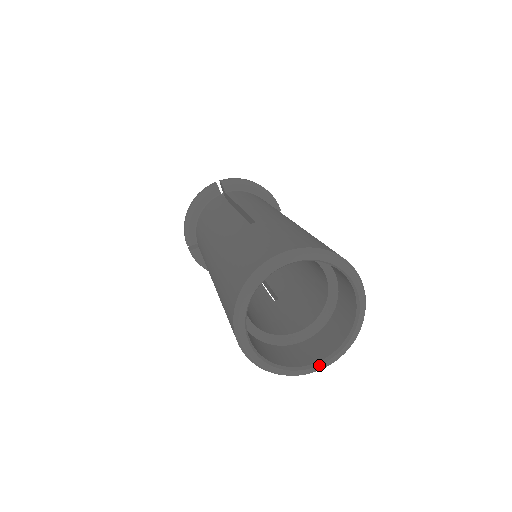
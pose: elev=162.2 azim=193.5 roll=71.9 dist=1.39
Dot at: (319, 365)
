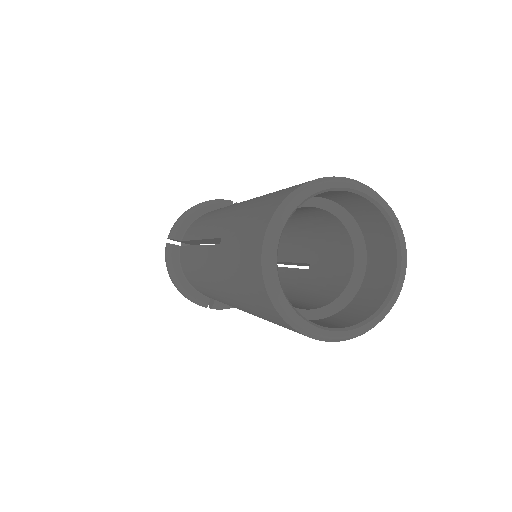
Dot at: (399, 276)
